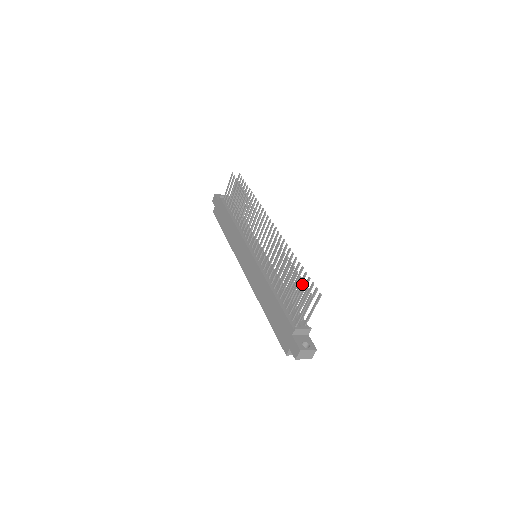
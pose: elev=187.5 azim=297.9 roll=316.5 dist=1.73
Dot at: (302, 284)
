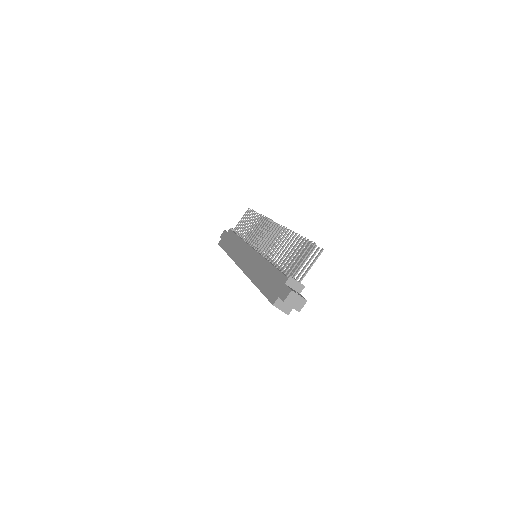
Dot at: (306, 241)
